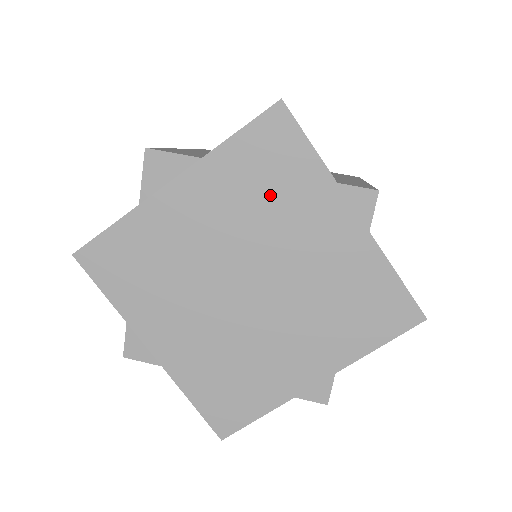
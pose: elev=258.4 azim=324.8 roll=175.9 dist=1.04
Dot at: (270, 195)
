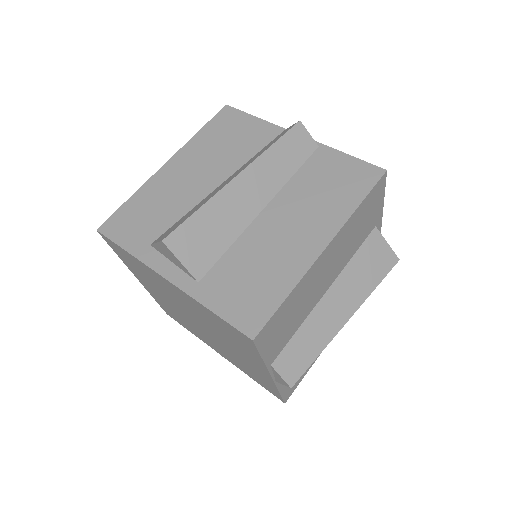
Dot at: (225, 334)
